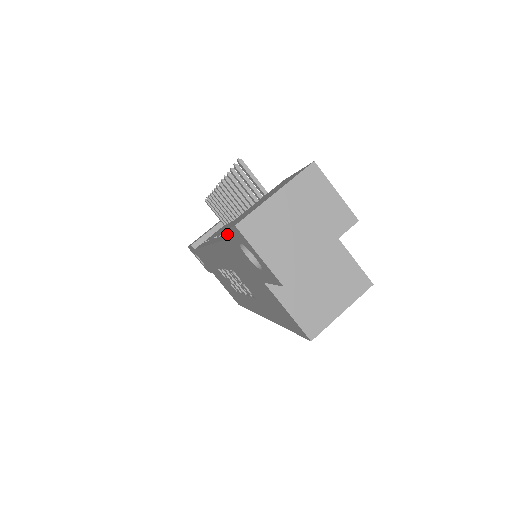
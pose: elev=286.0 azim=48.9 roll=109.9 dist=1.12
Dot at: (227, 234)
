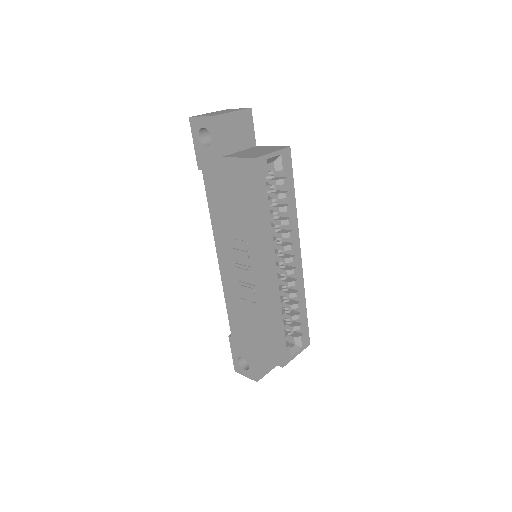
Dot at: (196, 151)
